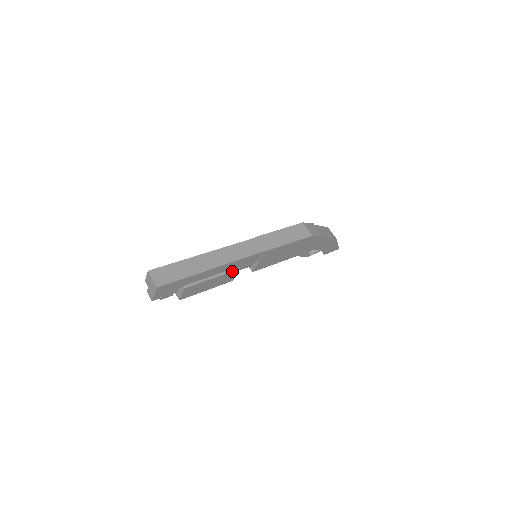
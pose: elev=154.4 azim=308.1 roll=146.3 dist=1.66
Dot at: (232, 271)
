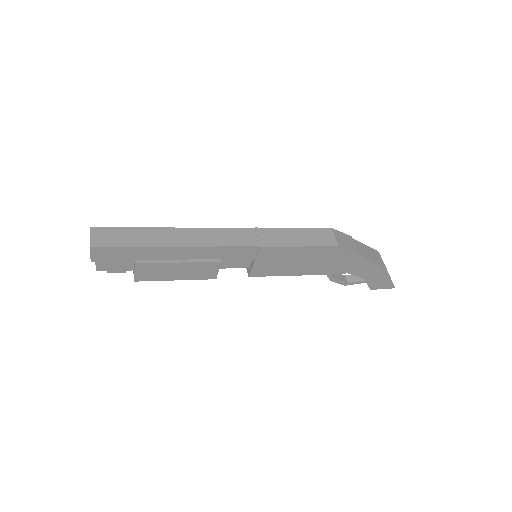
Dot at: (209, 261)
